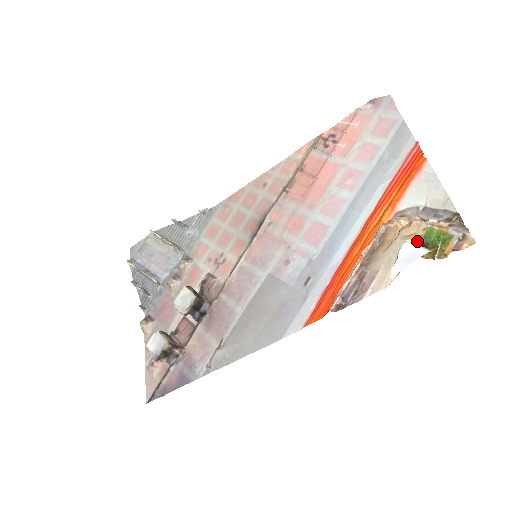
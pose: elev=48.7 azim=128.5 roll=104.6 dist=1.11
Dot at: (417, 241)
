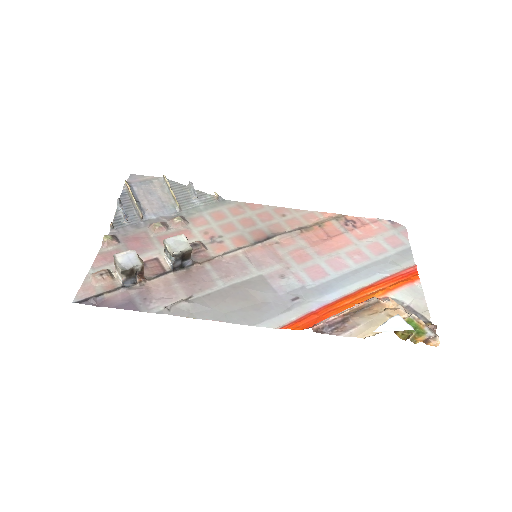
Dot at: occluded
